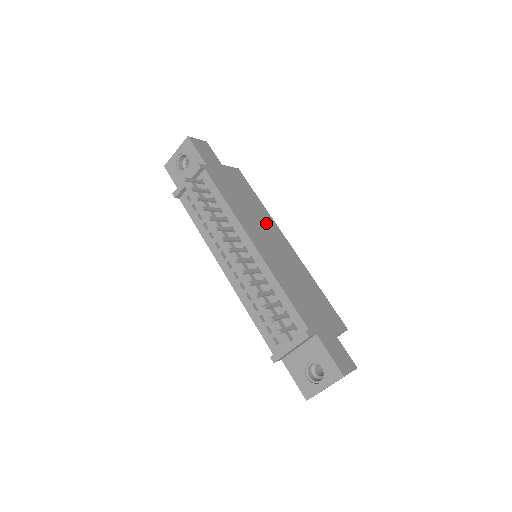
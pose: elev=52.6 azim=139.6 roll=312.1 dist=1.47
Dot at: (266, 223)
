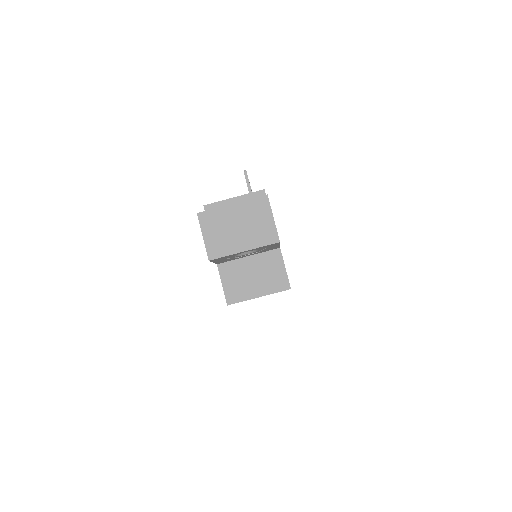
Dot at: occluded
